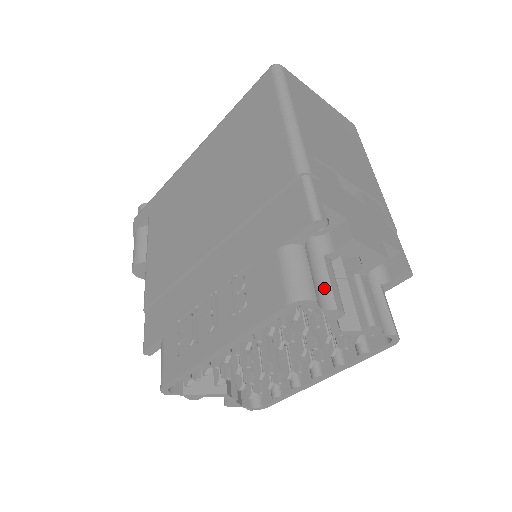
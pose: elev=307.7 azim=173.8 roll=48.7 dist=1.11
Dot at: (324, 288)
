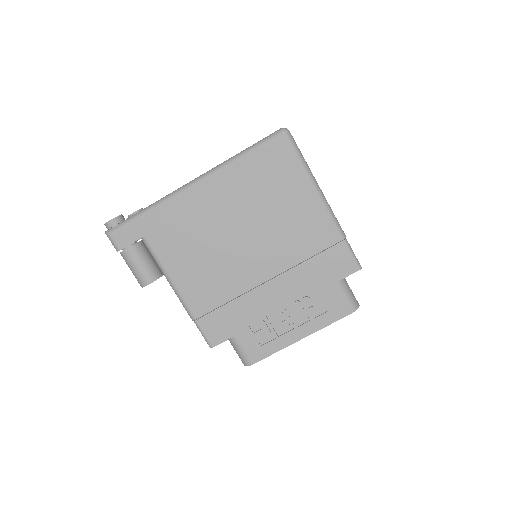
Dot at: occluded
